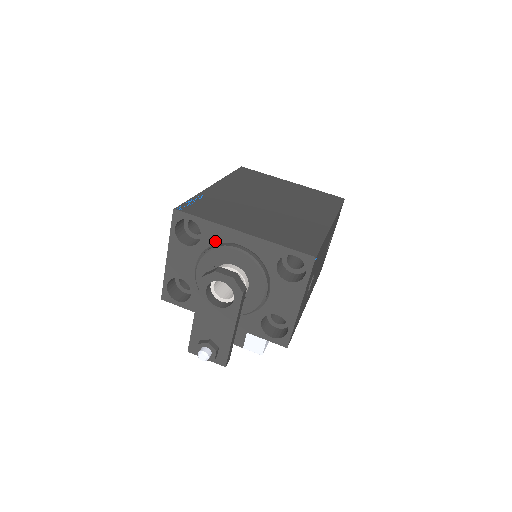
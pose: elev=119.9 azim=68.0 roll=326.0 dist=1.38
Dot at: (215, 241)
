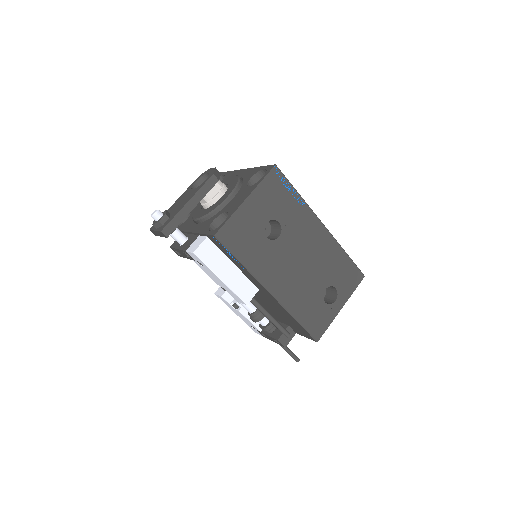
Dot at: occluded
